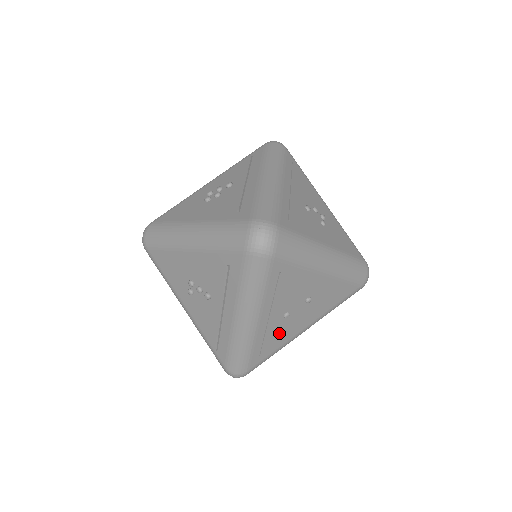
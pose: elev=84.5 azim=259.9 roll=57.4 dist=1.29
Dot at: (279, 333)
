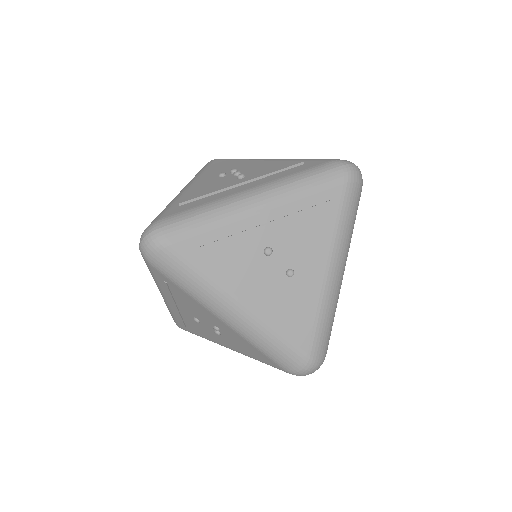
Dot at: (237, 259)
